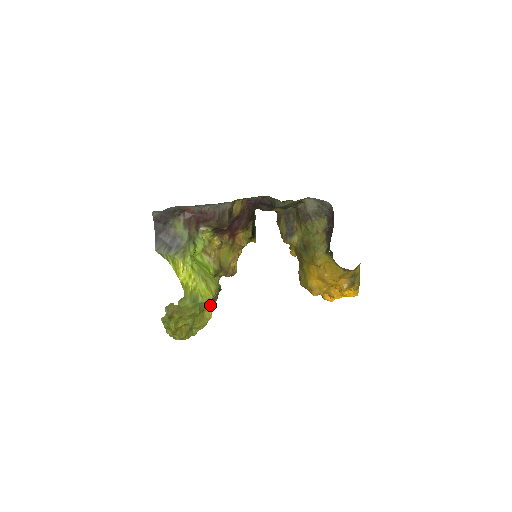
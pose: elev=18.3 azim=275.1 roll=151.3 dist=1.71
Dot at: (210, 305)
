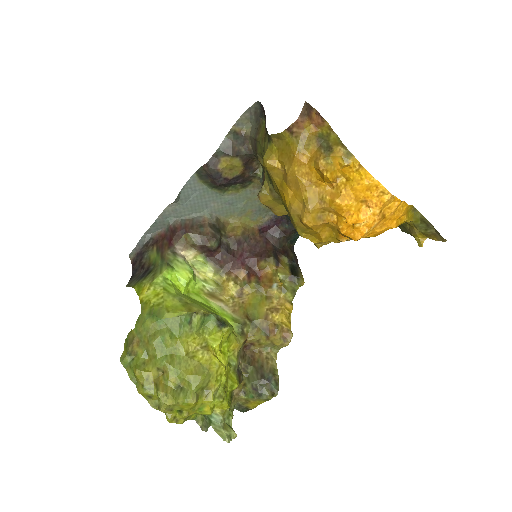
Dot at: (210, 348)
